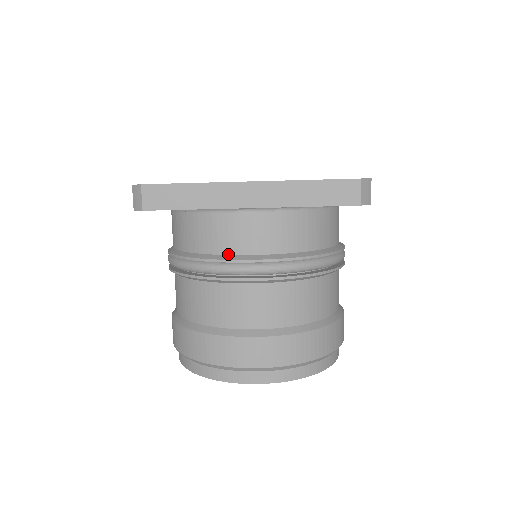
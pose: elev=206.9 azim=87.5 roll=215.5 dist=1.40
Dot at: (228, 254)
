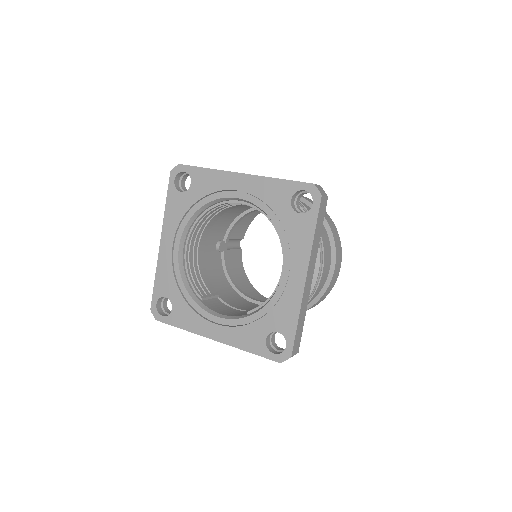
Dot at: occluded
